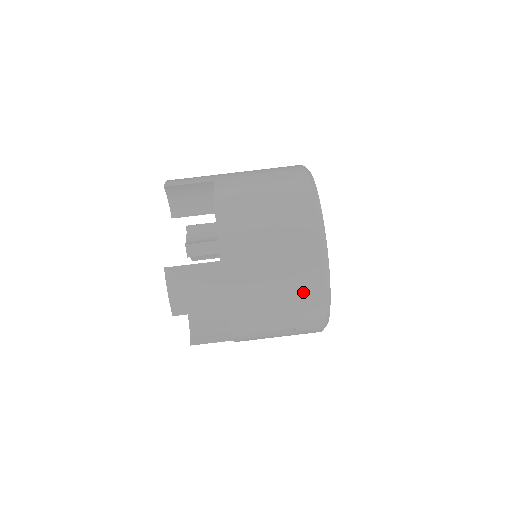
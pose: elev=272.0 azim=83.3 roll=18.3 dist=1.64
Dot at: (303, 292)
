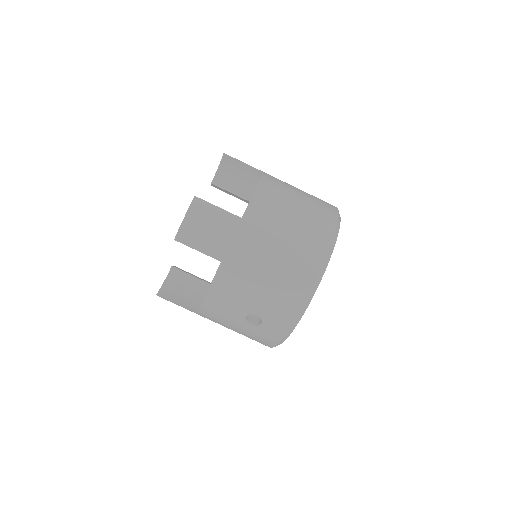
Dot at: (291, 284)
